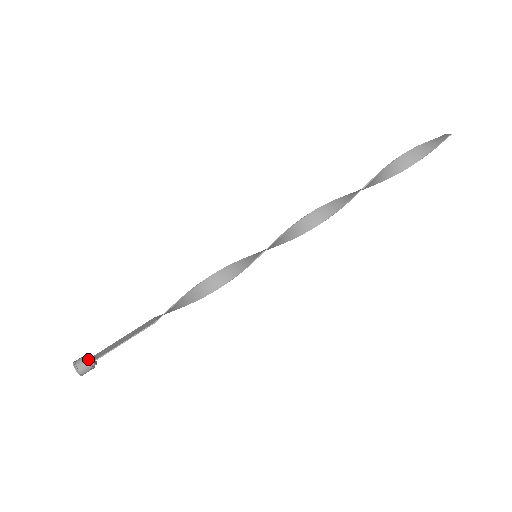
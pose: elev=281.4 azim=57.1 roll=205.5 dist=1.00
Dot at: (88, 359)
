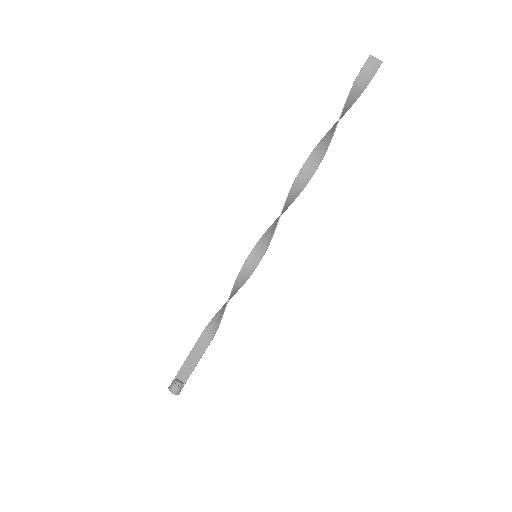
Dot at: (181, 385)
